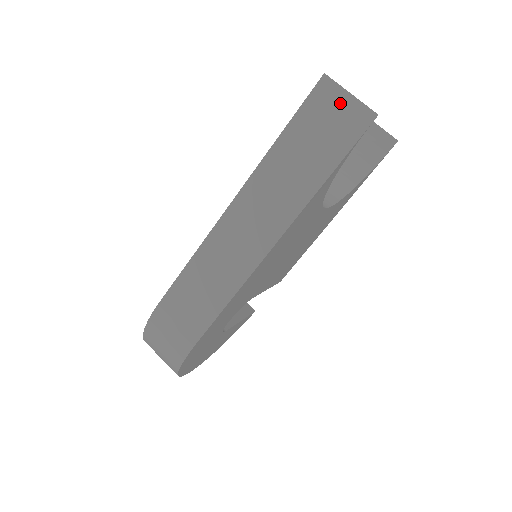
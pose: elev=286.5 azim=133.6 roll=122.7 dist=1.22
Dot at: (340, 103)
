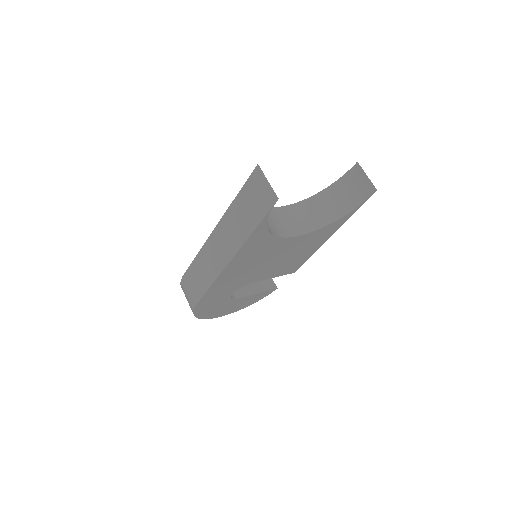
Dot at: (263, 185)
